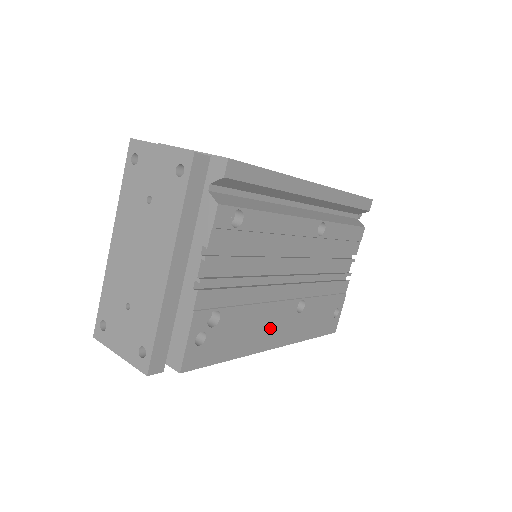
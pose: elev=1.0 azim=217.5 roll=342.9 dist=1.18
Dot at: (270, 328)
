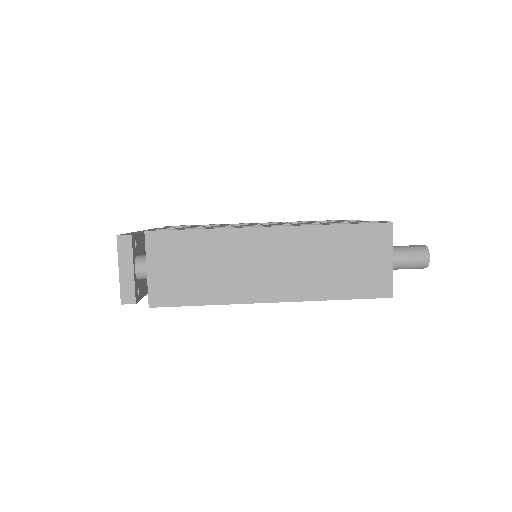
Dot at: occluded
